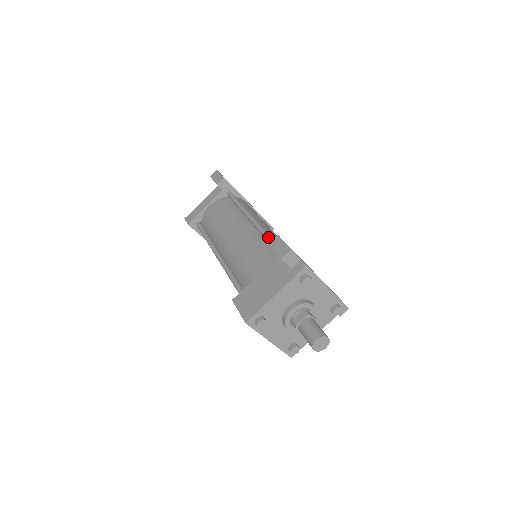
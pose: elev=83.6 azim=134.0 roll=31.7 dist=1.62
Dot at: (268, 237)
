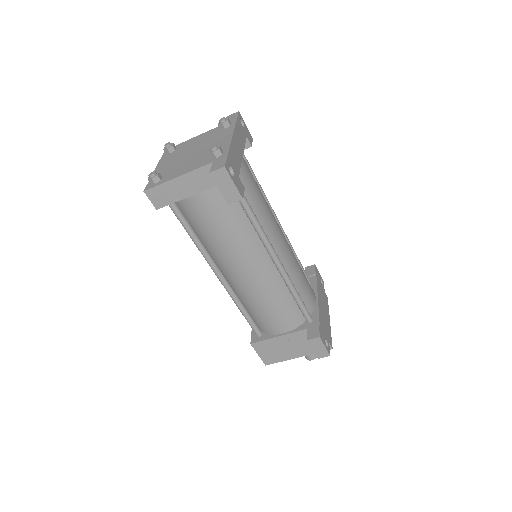
Dot at: (294, 294)
